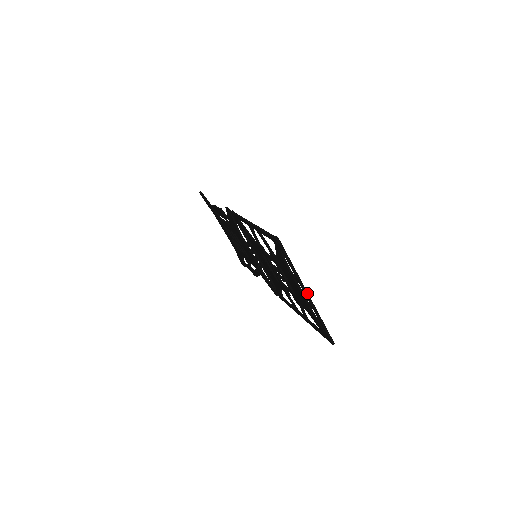
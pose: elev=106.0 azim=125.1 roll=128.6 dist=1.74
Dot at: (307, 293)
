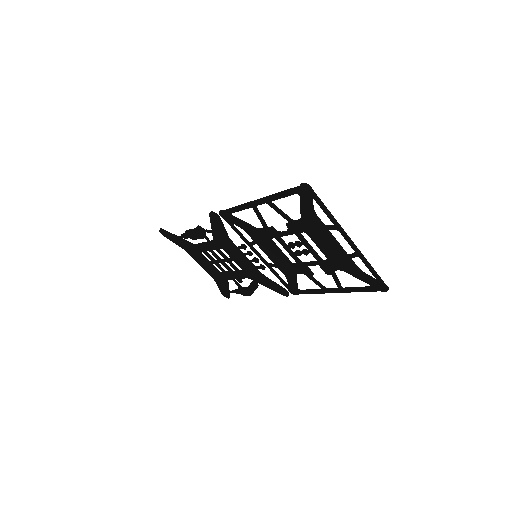
Dot at: (349, 238)
